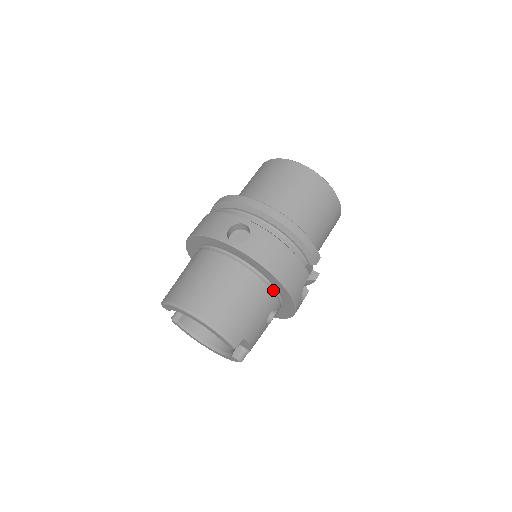
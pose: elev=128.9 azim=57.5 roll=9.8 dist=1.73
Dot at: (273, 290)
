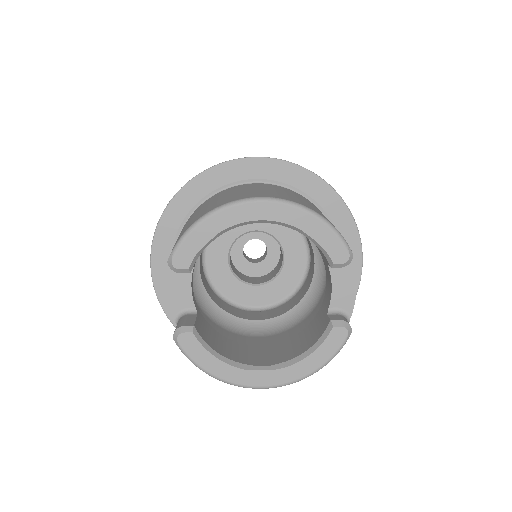
Dot at: occluded
